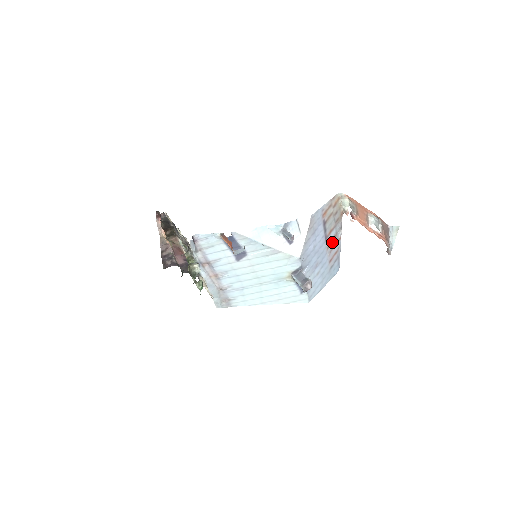
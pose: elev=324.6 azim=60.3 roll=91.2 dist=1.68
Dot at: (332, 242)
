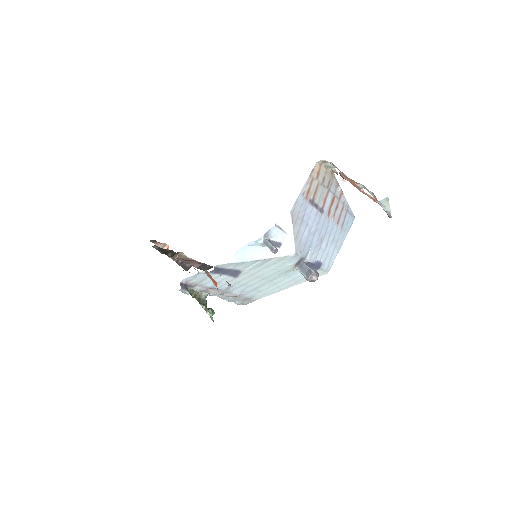
Dot at: (332, 206)
